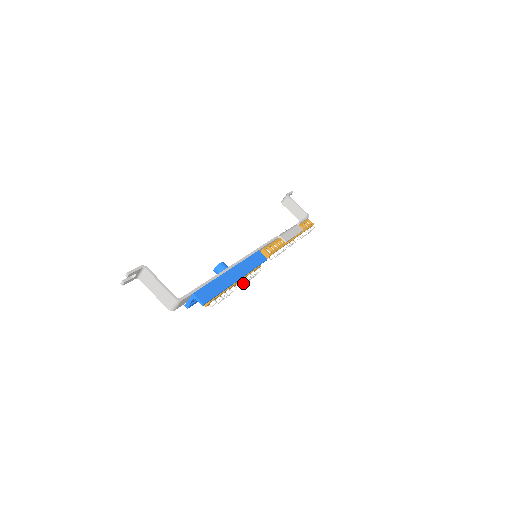
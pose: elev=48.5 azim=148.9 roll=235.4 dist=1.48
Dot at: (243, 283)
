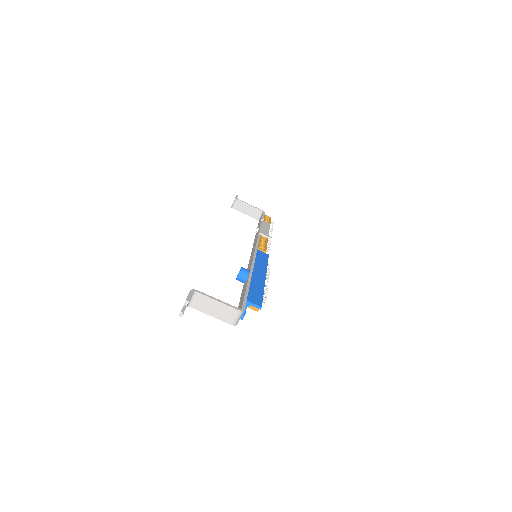
Dot at: (268, 281)
